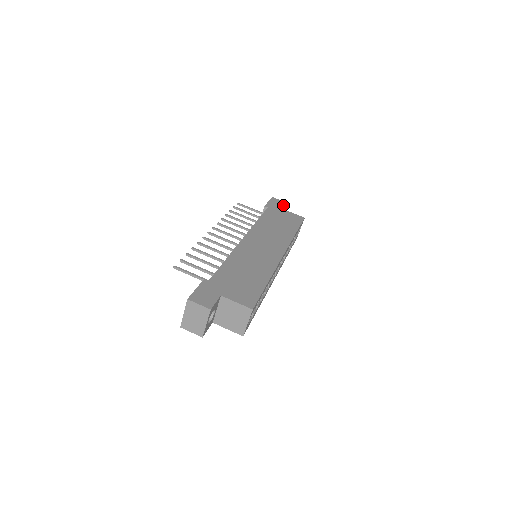
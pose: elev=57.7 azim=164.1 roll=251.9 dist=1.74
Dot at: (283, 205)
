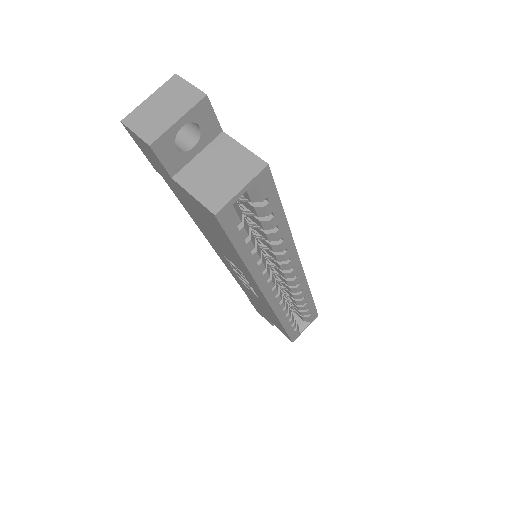
Dot at: occluded
